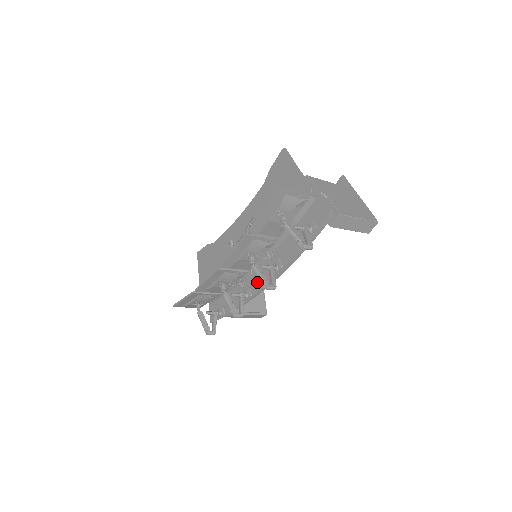
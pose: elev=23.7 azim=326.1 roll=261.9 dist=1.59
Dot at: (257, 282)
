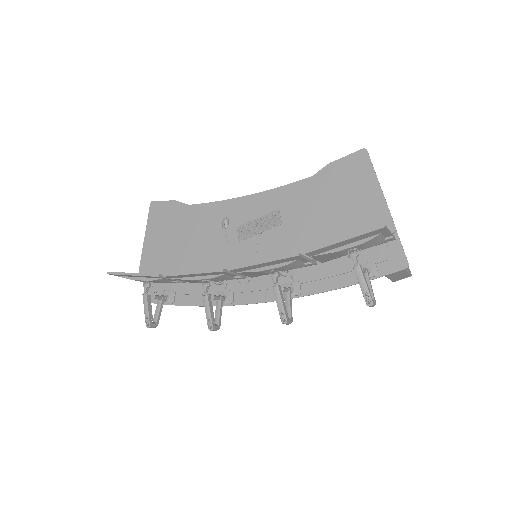
Dot at: (249, 291)
